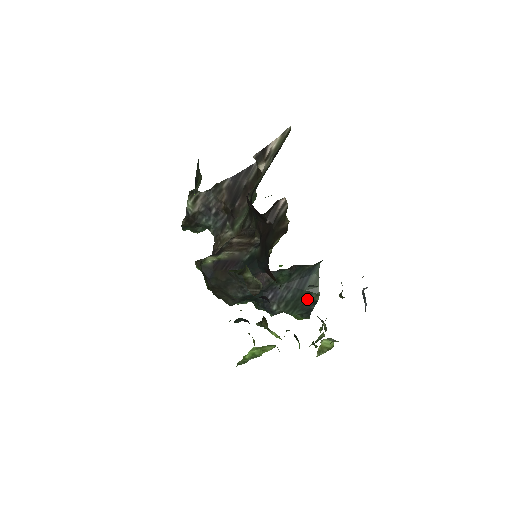
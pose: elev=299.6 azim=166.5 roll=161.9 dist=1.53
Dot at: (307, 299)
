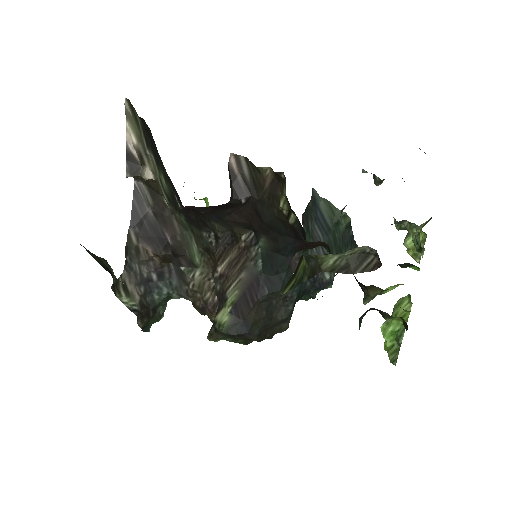
Dot at: (340, 232)
